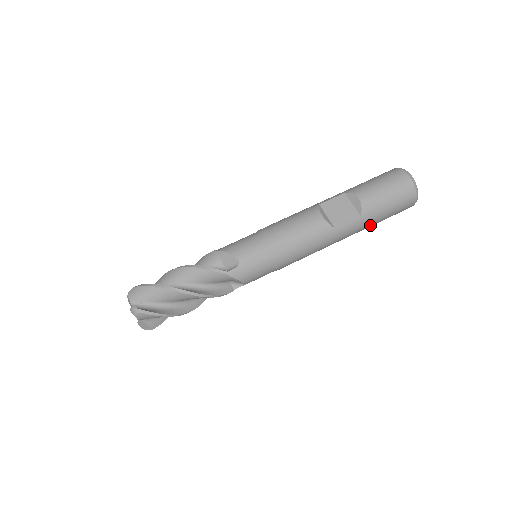
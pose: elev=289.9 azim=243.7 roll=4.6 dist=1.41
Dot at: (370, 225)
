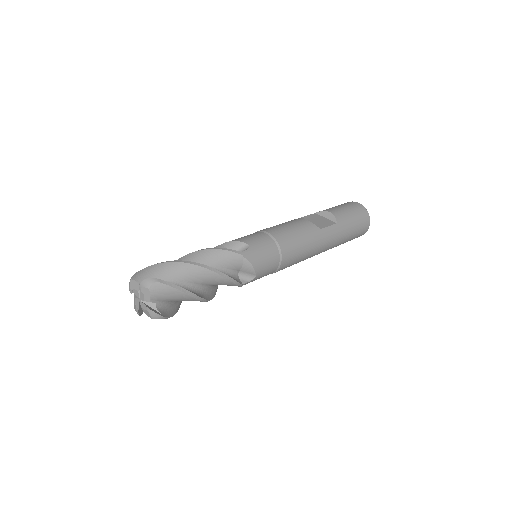
Dot at: (343, 238)
